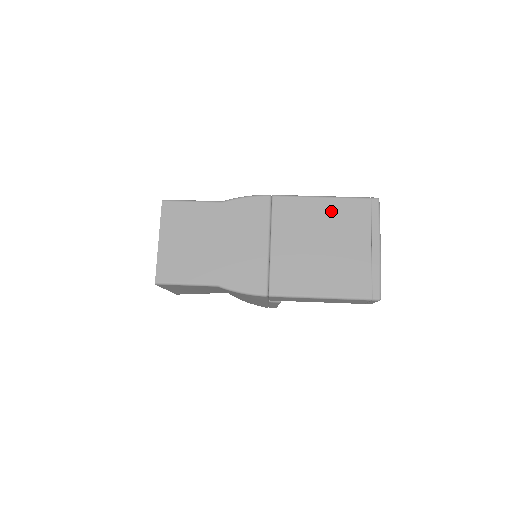
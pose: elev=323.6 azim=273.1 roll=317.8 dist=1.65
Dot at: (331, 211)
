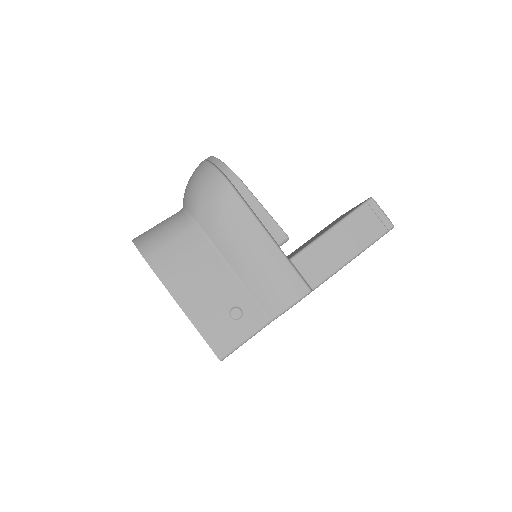
Dot at: occluded
